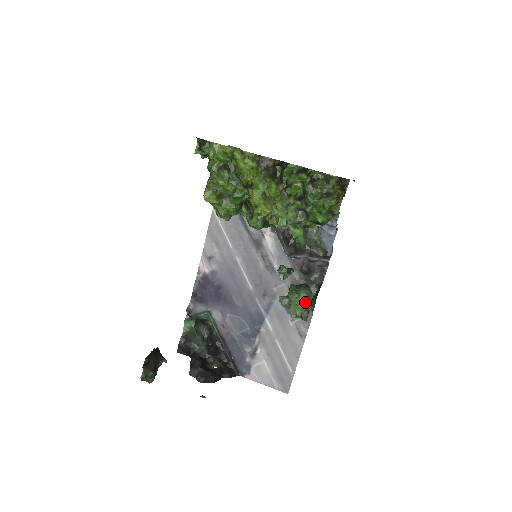
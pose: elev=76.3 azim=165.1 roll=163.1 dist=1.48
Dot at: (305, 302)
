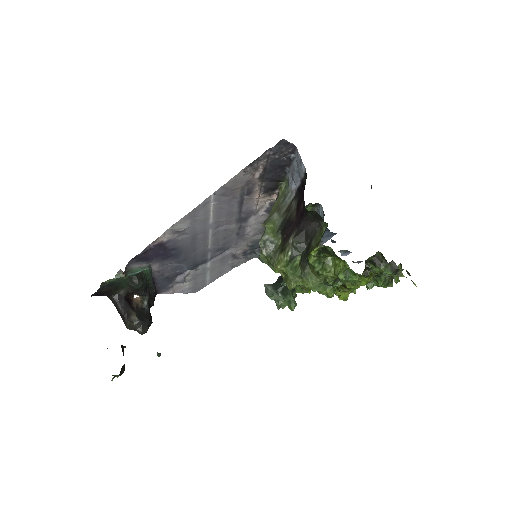
Dot at: occluded
